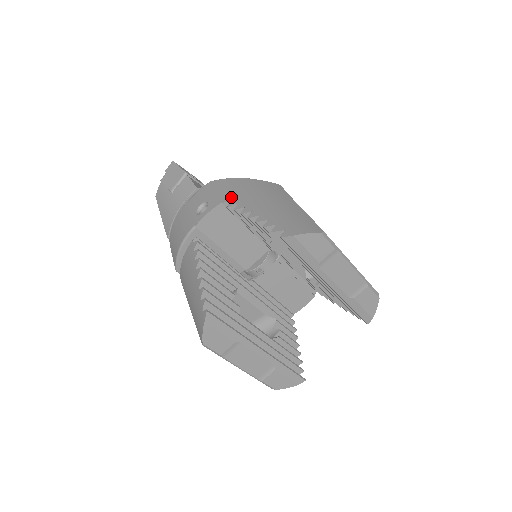
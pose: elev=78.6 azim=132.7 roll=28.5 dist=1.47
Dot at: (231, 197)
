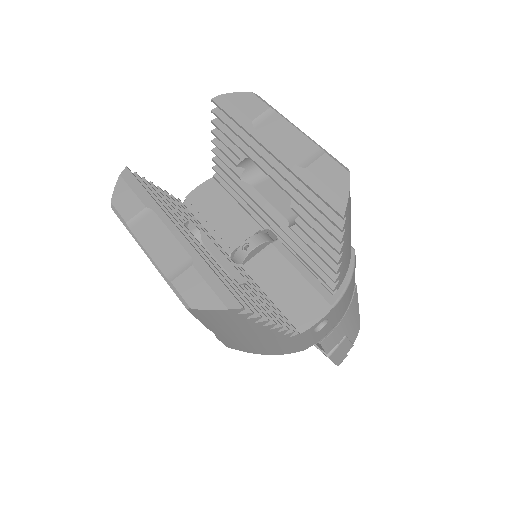
Dot at: occluded
